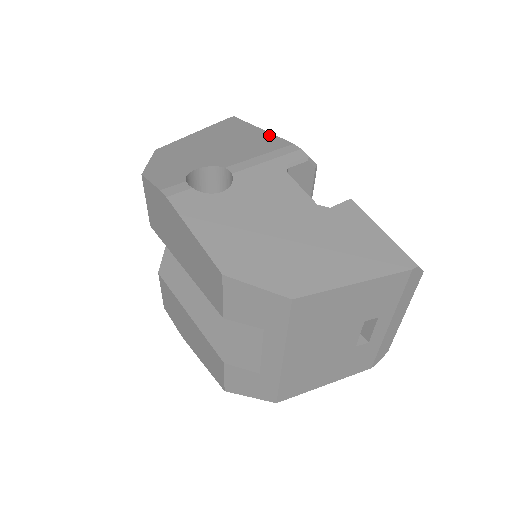
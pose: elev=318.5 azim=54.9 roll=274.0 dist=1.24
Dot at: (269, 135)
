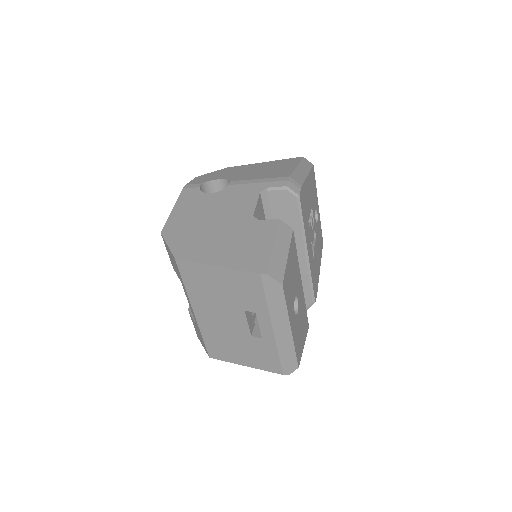
Dot at: (291, 170)
